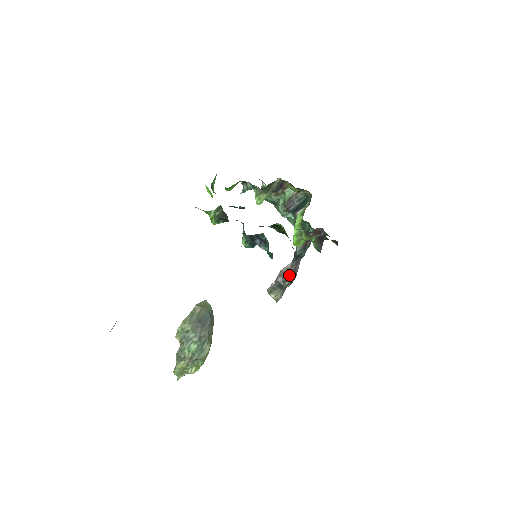
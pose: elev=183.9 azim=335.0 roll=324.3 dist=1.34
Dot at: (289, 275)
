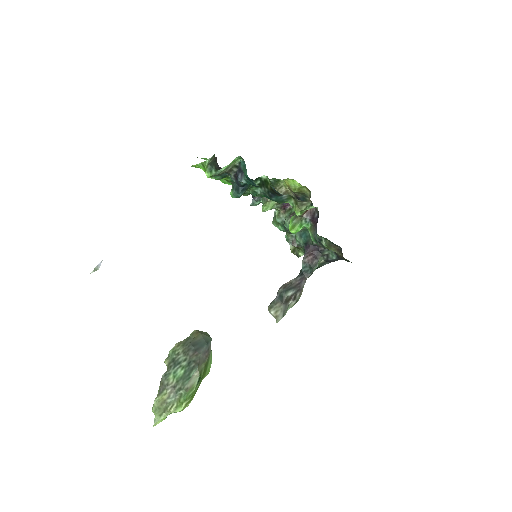
Dot at: (291, 288)
